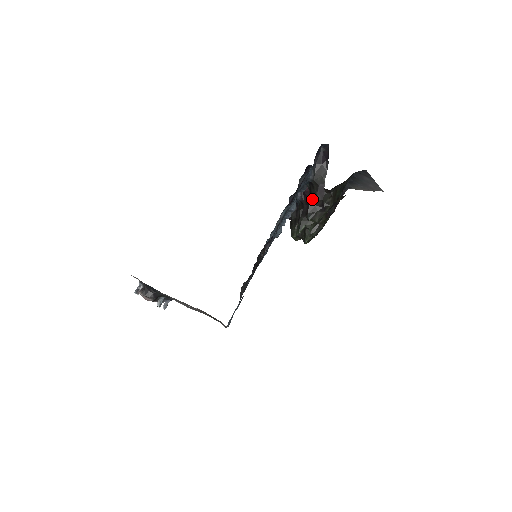
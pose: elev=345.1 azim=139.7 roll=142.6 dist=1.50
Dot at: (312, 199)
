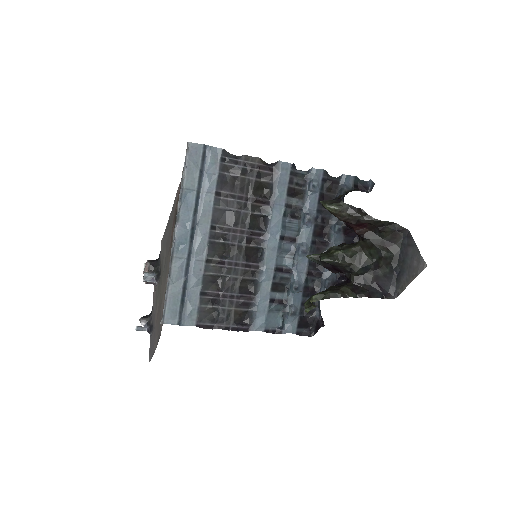
Dot at: occluded
